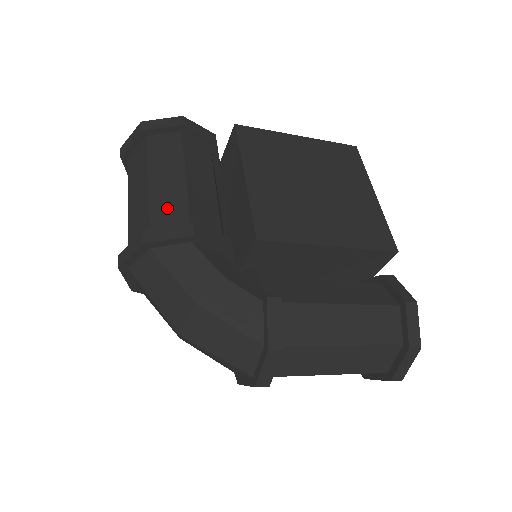
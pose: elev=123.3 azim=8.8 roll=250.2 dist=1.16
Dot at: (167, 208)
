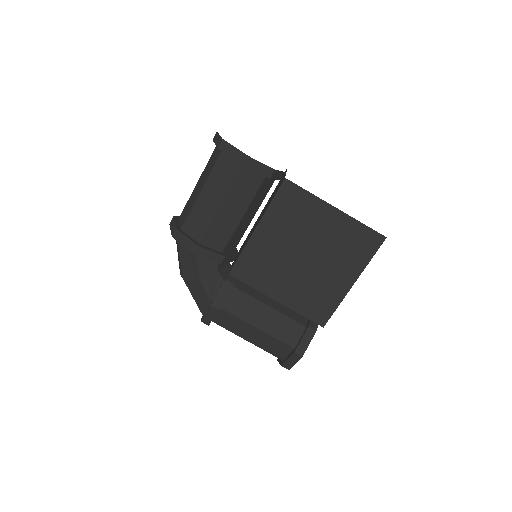
Dot at: (198, 220)
